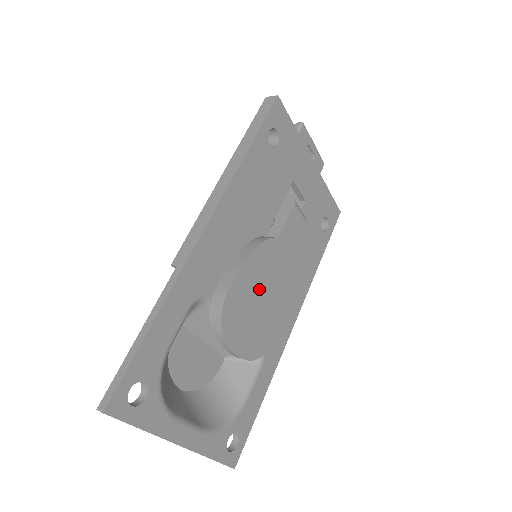
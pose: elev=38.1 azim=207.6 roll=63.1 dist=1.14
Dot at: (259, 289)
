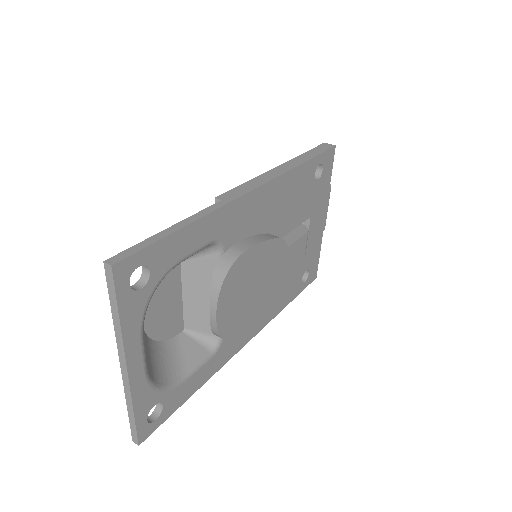
Dot at: (258, 275)
